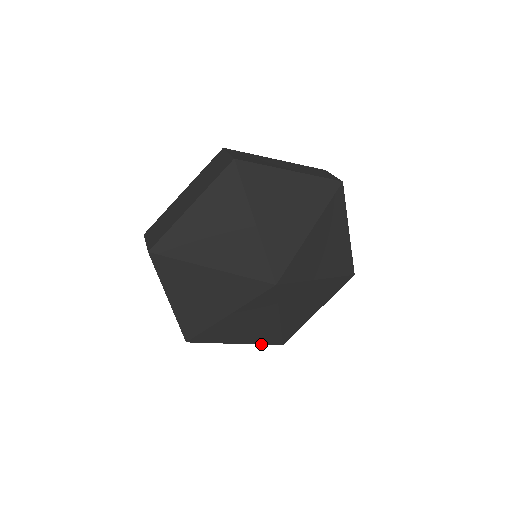
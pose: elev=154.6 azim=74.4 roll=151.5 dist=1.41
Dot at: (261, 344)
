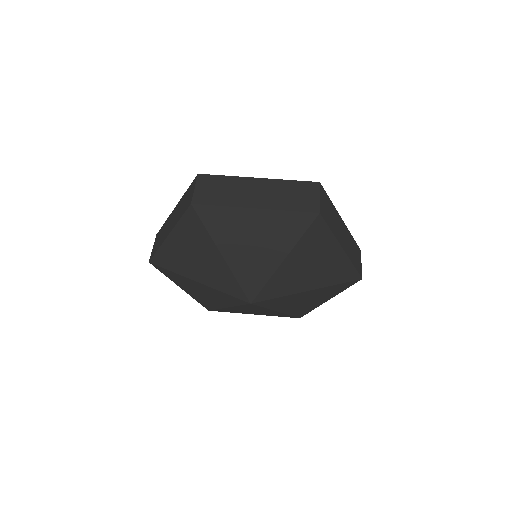
Dot at: occluded
